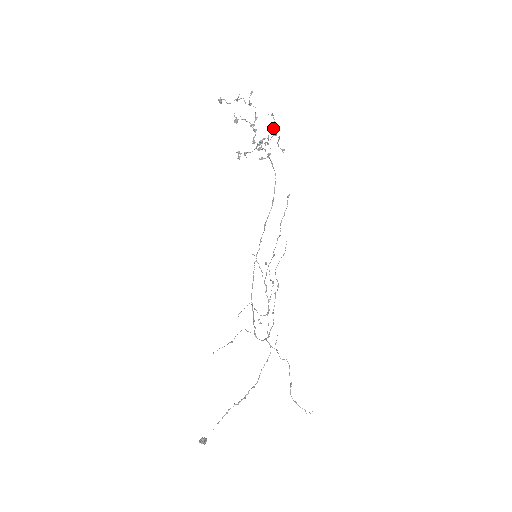
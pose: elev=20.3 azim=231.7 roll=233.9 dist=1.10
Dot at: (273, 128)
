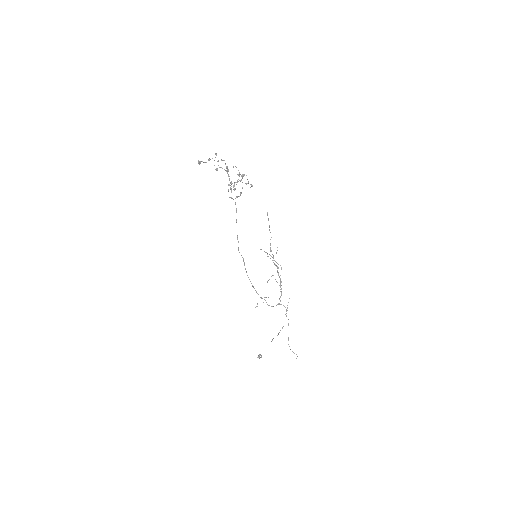
Dot at: (238, 175)
